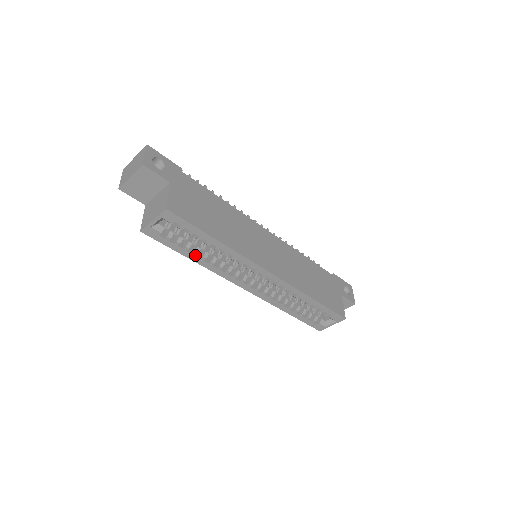
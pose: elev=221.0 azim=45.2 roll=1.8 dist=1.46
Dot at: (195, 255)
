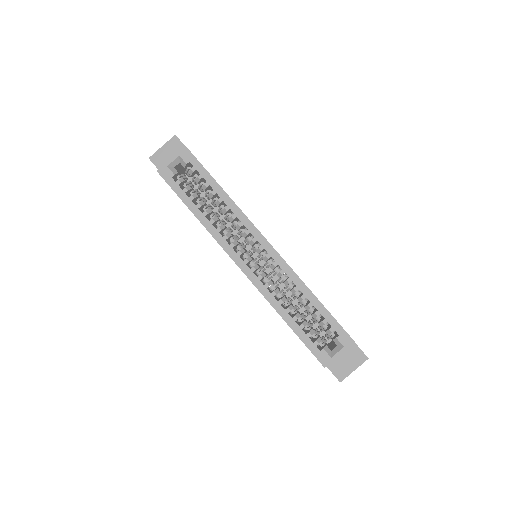
Dot at: (198, 208)
